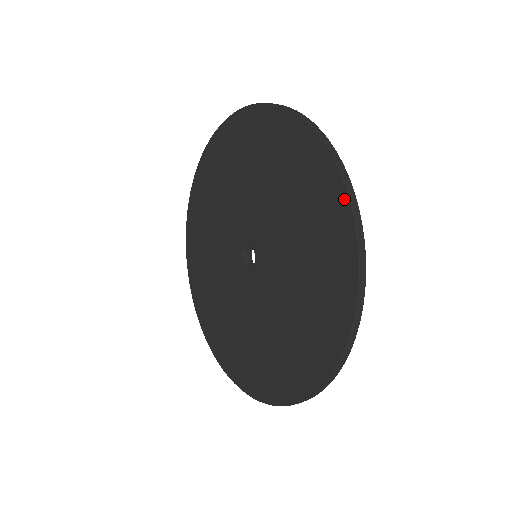
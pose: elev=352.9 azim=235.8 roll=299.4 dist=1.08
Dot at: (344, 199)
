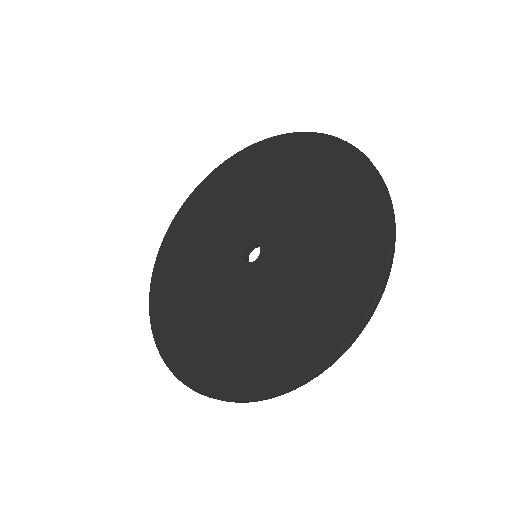
Dot at: (321, 137)
